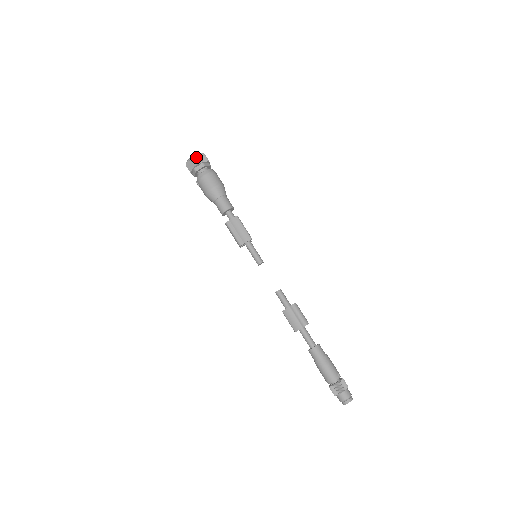
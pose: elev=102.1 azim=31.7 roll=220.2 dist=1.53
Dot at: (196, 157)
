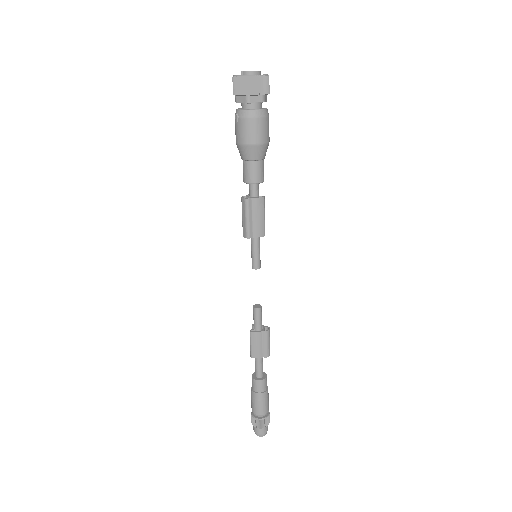
Dot at: (261, 80)
